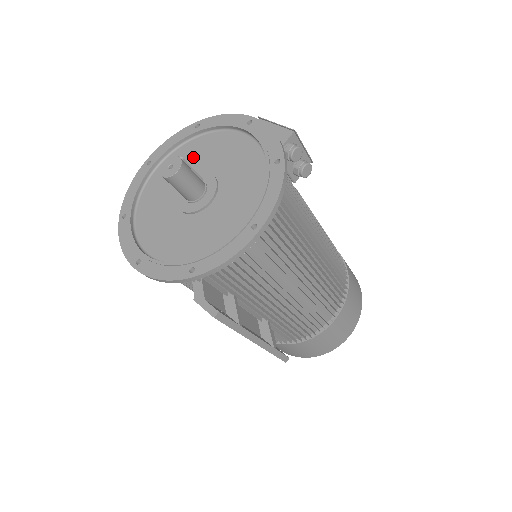
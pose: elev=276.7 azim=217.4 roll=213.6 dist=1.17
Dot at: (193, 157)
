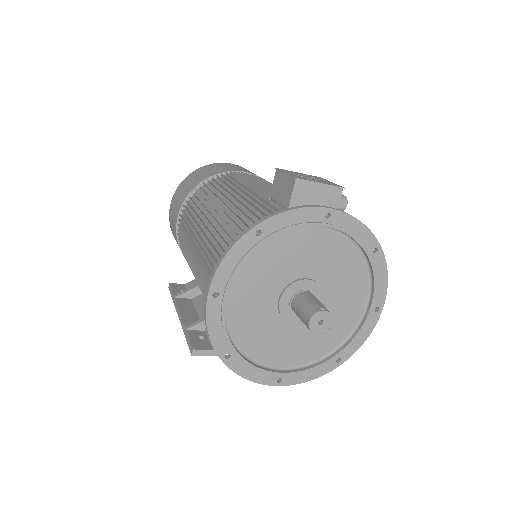
Dot at: (271, 268)
